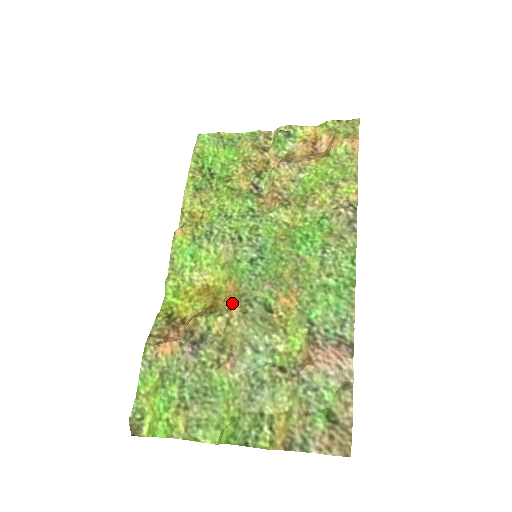
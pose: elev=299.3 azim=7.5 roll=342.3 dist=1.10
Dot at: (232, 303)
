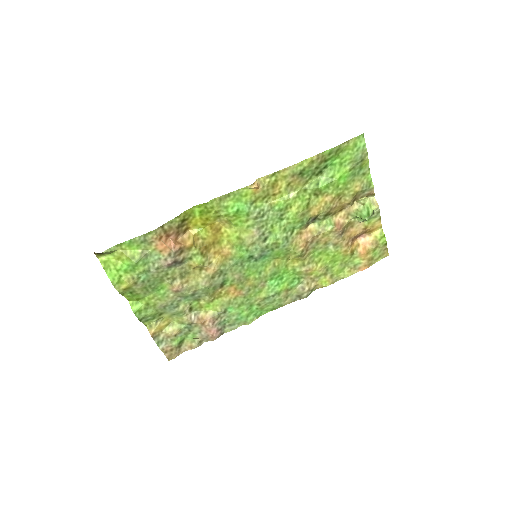
Dot at: (215, 263)
